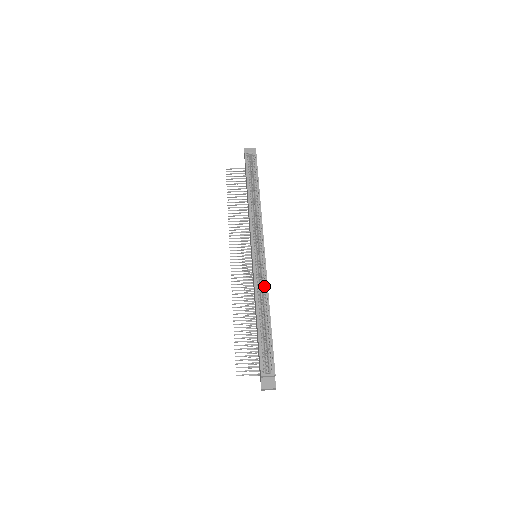
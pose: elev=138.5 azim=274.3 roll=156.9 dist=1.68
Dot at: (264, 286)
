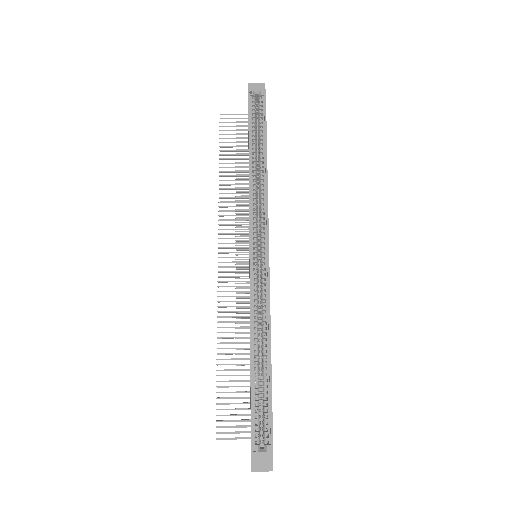
Dot at: (265, 308)
